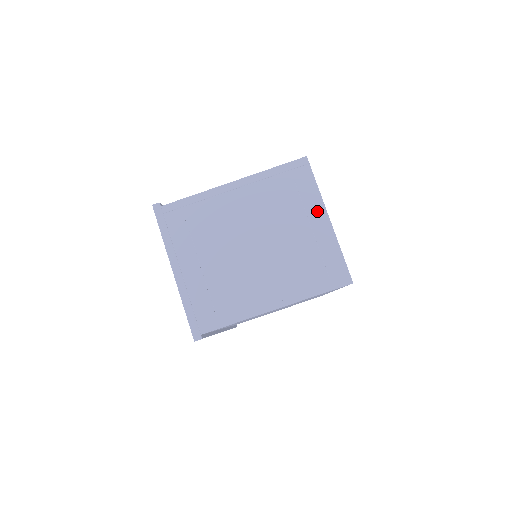
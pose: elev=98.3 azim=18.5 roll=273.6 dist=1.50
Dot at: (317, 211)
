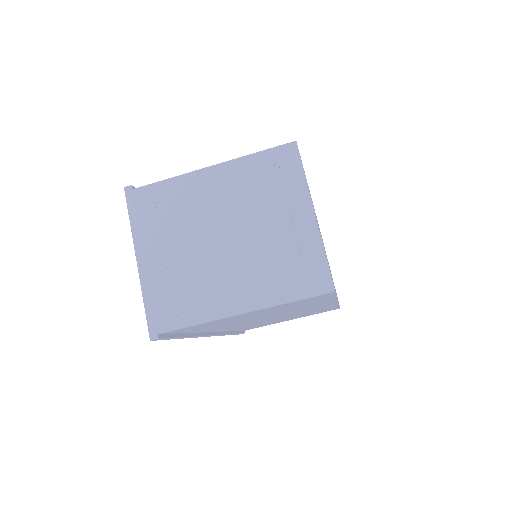
Dot at: (301, 204)
